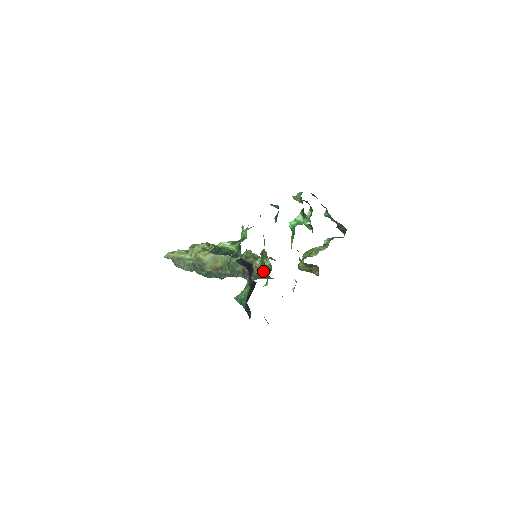
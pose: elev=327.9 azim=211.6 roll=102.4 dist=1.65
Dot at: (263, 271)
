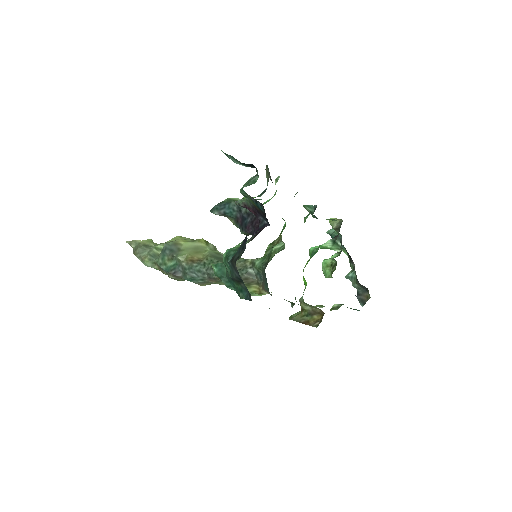
Dot at: (262, 263)
